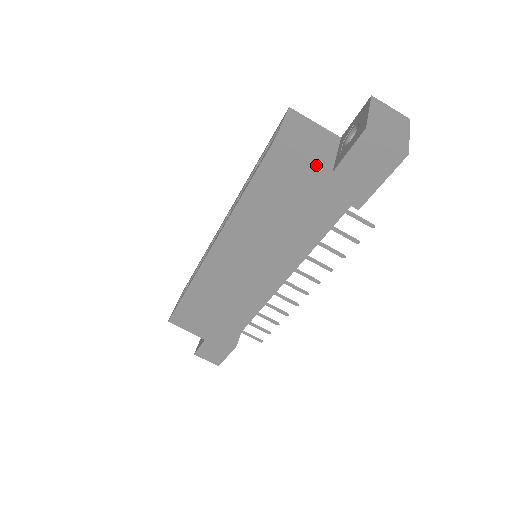
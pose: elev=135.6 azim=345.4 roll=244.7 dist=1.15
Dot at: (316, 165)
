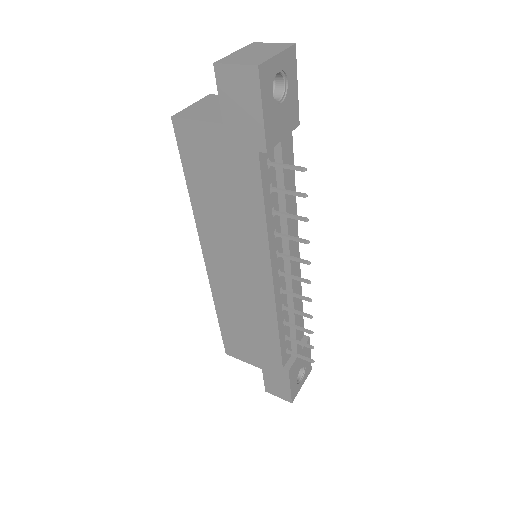
Dot at: (209, 124)
